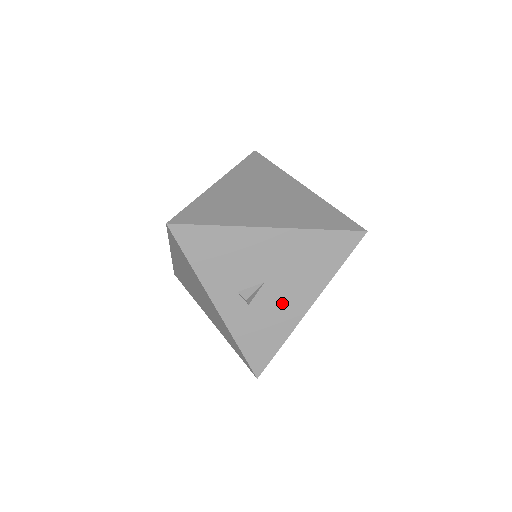
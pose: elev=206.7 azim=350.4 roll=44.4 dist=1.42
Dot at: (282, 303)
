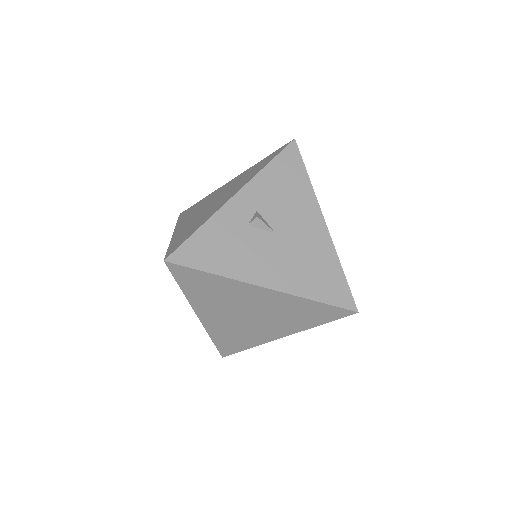
Dot at: (261, 257)
